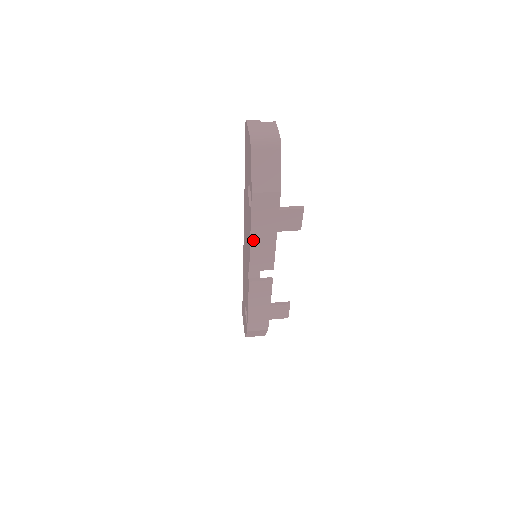
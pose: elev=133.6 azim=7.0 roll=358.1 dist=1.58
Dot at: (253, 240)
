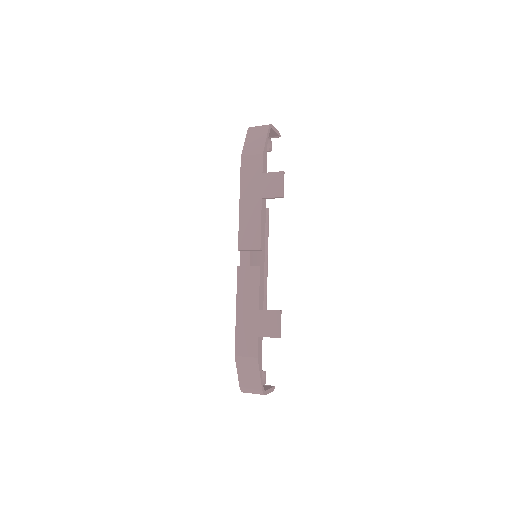
Dot at: (242, 209)
